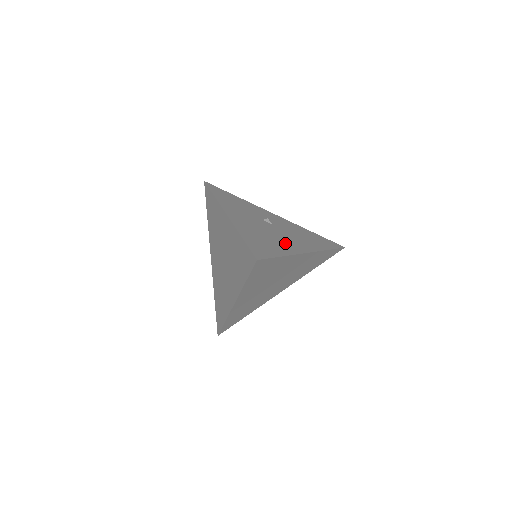
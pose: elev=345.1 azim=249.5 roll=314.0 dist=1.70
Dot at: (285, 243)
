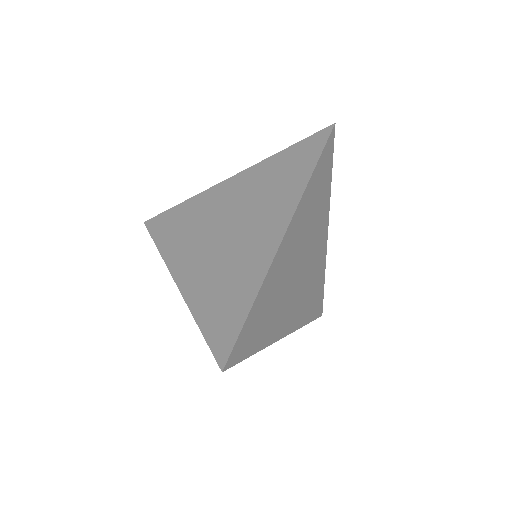
Dot at: occluded
